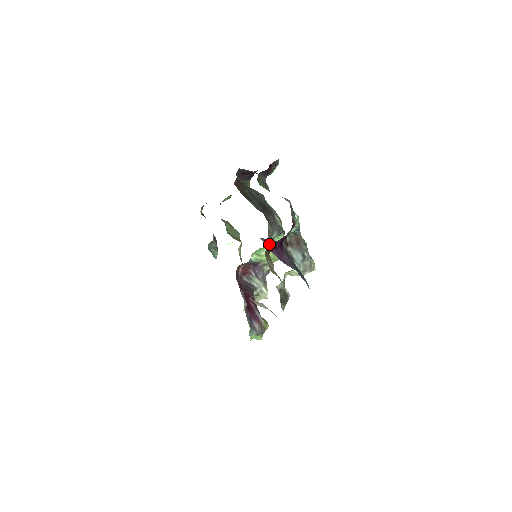
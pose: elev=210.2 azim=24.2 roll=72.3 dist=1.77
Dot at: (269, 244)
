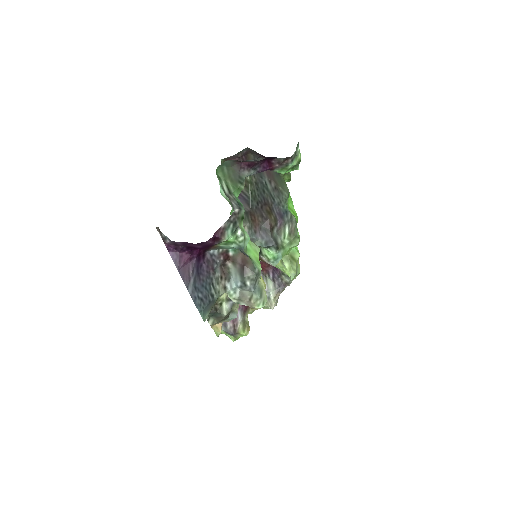
Dot at: (165, 239)
